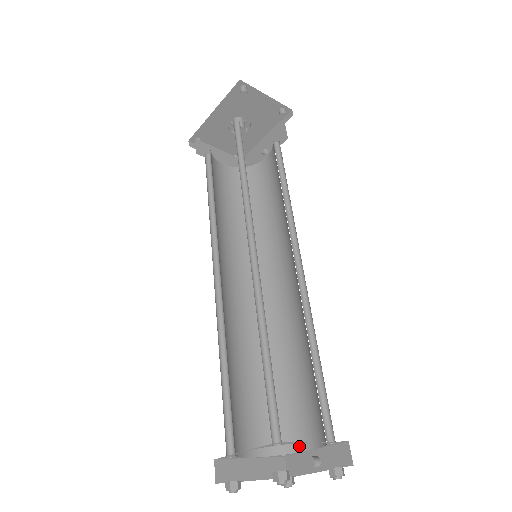
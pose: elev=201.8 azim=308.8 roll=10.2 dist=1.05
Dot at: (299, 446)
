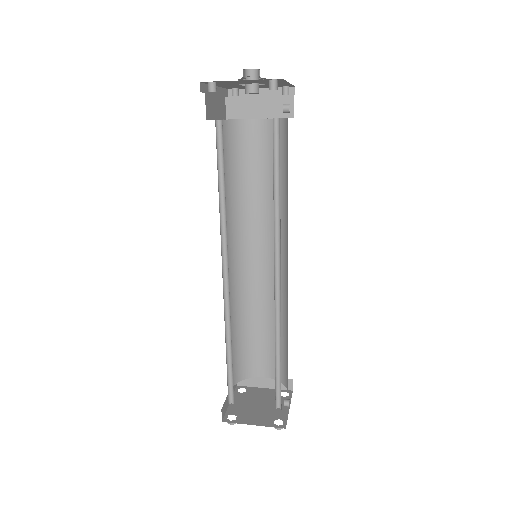
Dot at: (287, 386)
